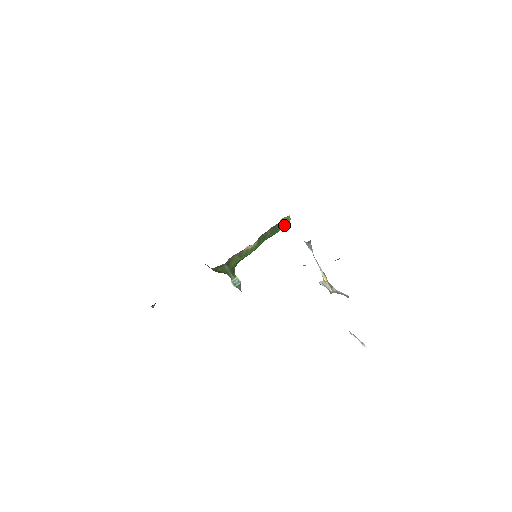
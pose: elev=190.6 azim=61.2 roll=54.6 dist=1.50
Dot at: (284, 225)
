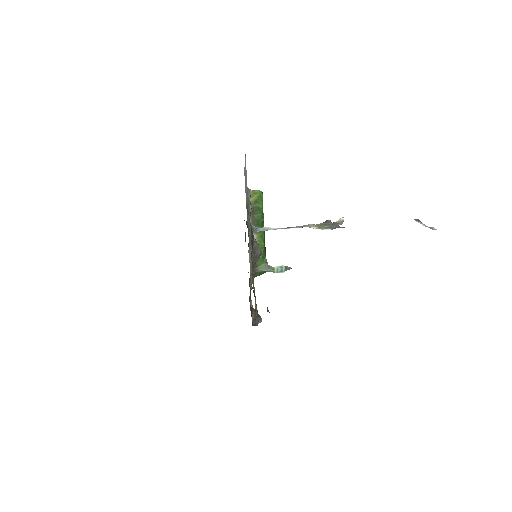
Dot at: (260, 199)
